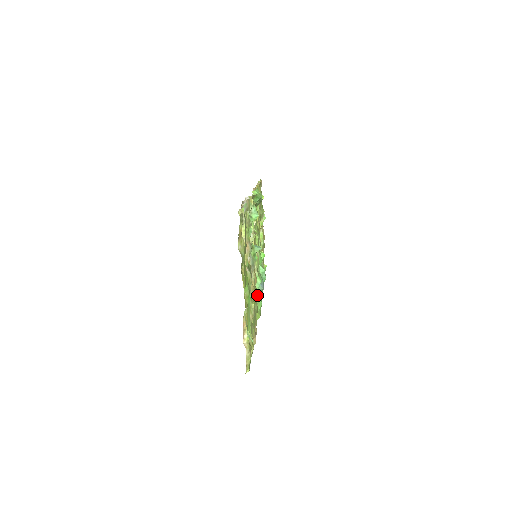
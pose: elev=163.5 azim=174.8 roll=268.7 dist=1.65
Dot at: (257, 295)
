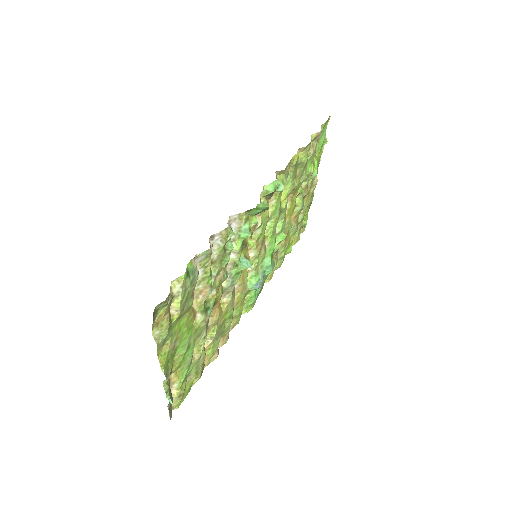
Dot at: (249, 293)
